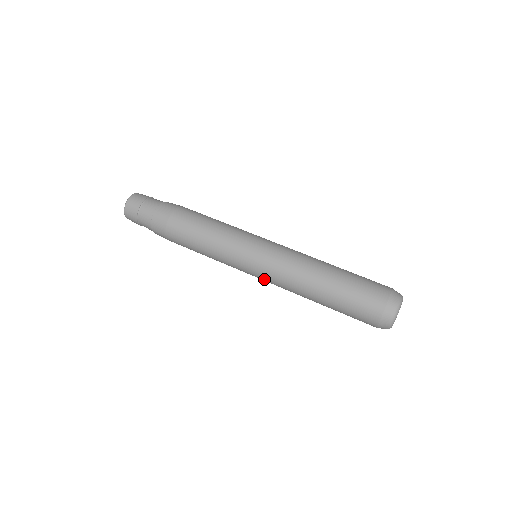
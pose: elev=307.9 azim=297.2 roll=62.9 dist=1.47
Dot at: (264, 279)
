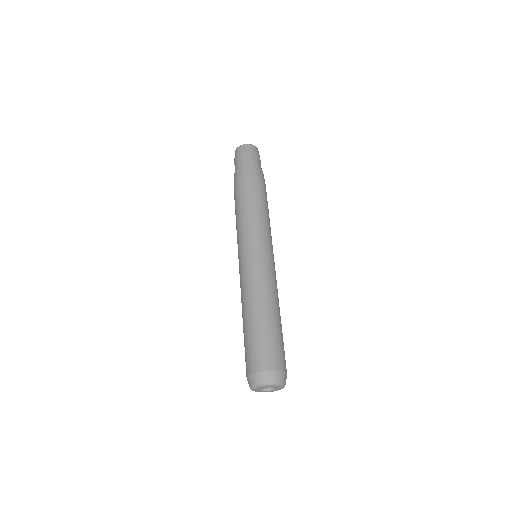
Dot at: occluded
